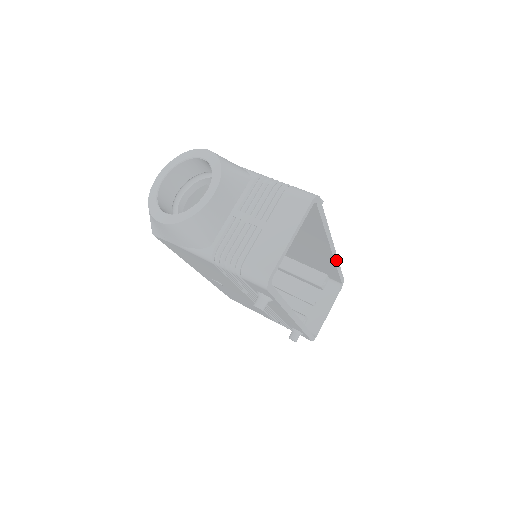
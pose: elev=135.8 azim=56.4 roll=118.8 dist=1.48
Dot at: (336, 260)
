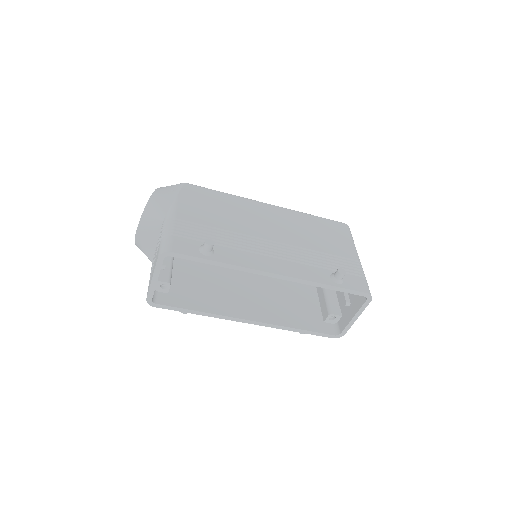
Dot at: (302, 281)
